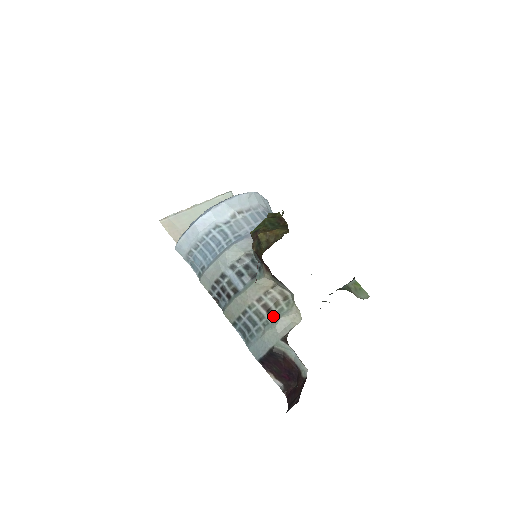
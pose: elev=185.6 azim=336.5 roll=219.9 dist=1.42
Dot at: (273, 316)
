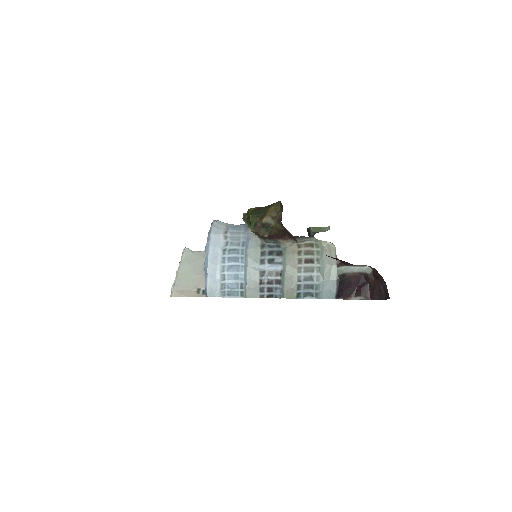
Dot at: (318, 261)
